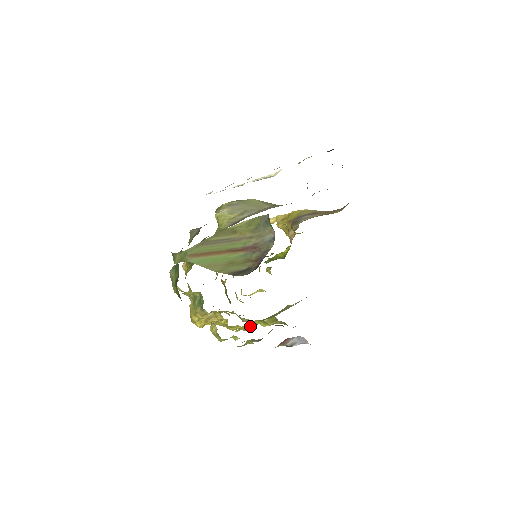
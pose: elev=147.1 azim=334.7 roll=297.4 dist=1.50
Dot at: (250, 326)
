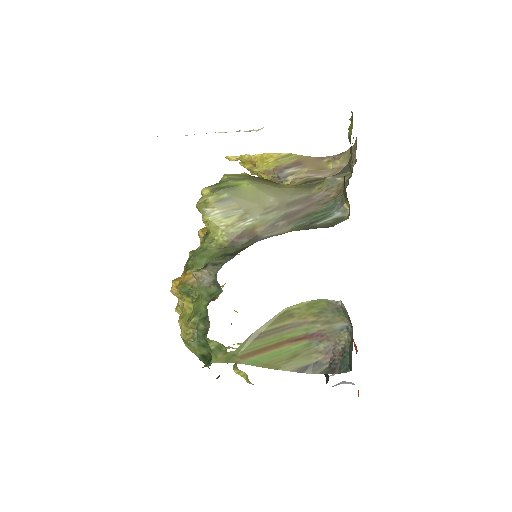
Dot at: occluded
